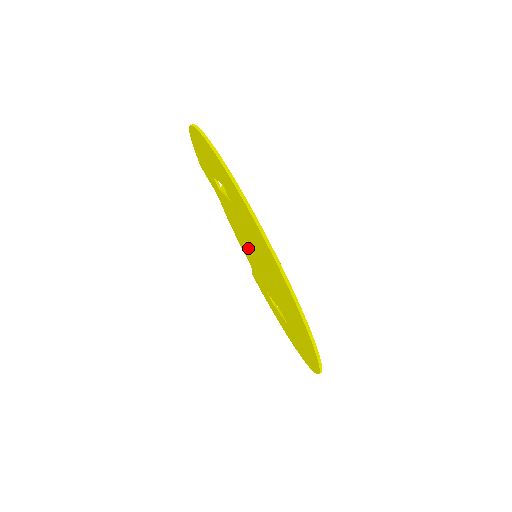
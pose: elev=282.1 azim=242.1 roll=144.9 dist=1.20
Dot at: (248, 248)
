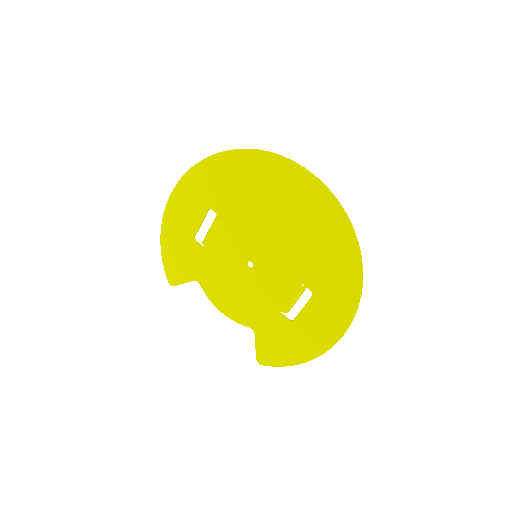
Dot at: (246, 269)
